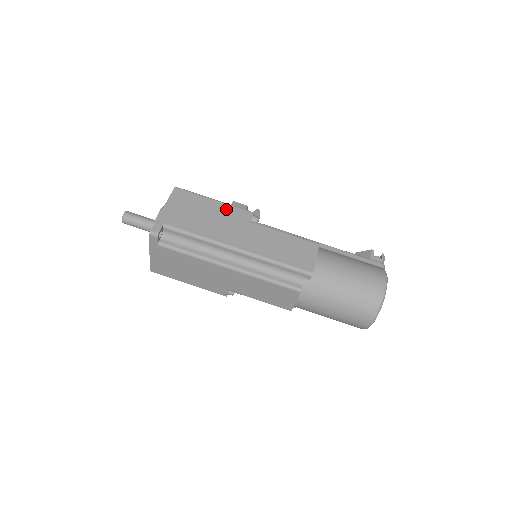
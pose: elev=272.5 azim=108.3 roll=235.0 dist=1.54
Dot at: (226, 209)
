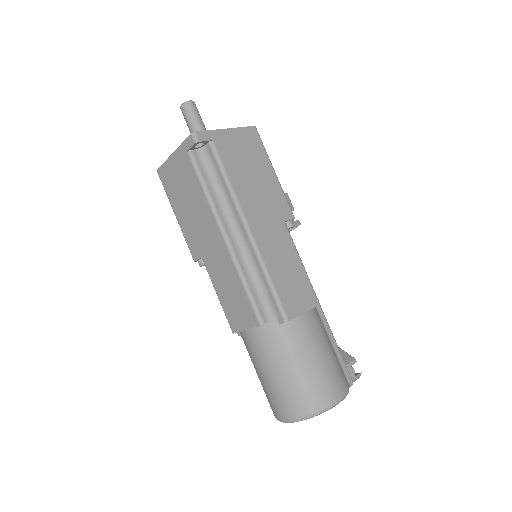
Dot at: (276, 189)
